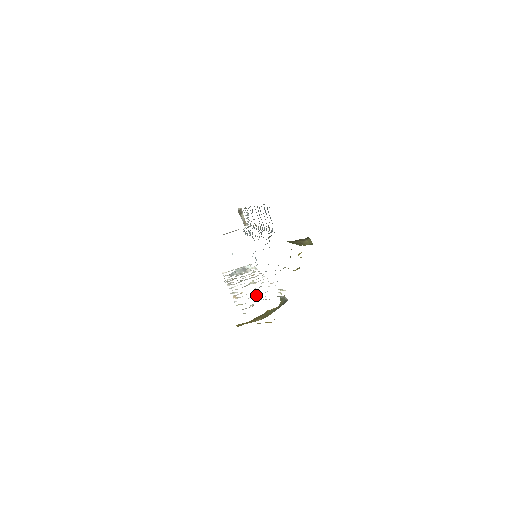
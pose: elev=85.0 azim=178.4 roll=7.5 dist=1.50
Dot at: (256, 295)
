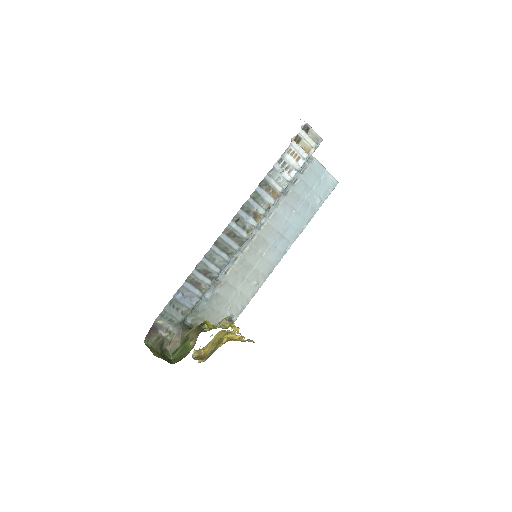
Dot at: occluded
